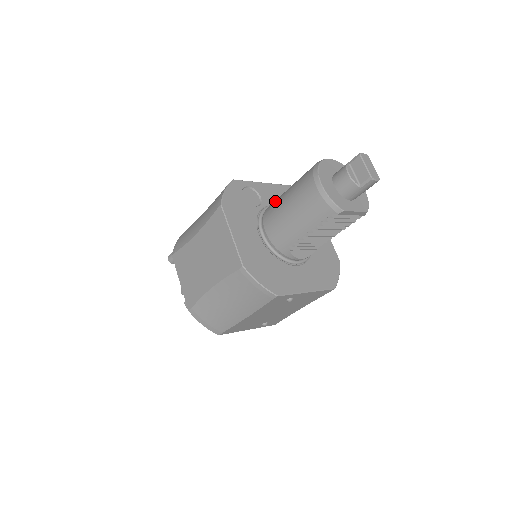
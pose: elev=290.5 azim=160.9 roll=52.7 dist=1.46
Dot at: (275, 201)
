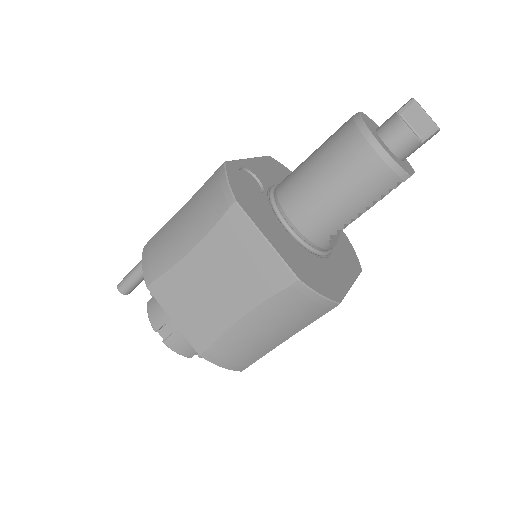
Dot at: (293, 180)
